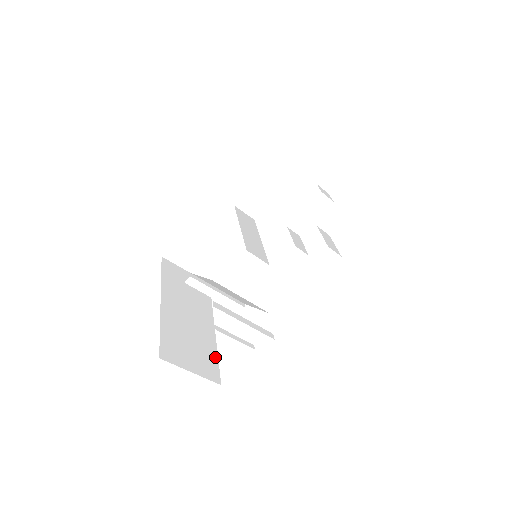
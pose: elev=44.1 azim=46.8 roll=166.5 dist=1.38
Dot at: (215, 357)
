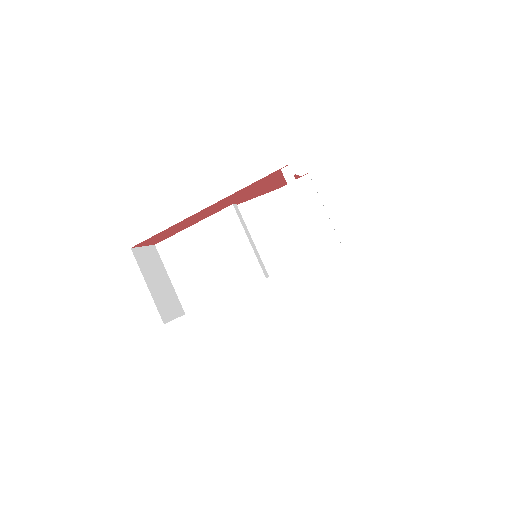
Dot at: occluded
